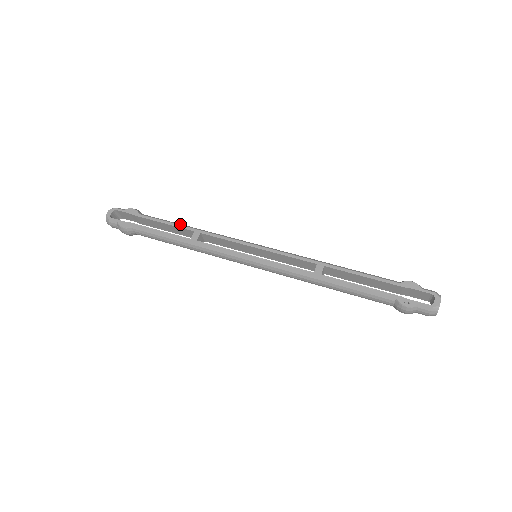
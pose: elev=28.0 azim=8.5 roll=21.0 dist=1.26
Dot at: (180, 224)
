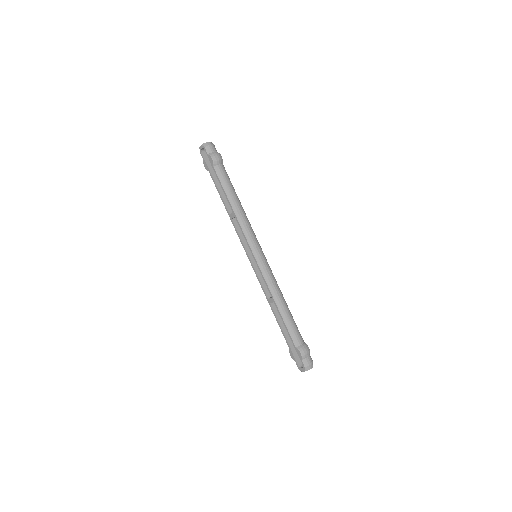
Dot at: (229, 198)
